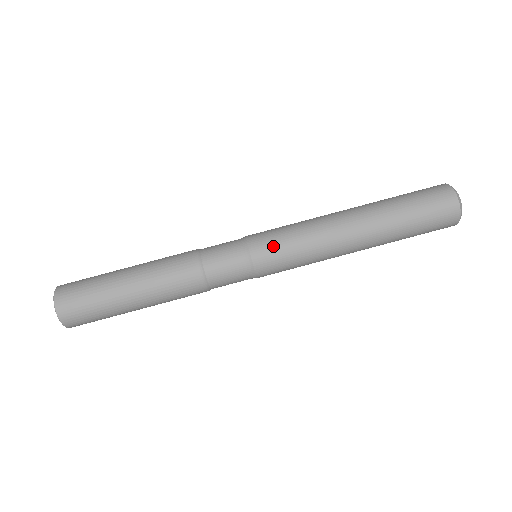
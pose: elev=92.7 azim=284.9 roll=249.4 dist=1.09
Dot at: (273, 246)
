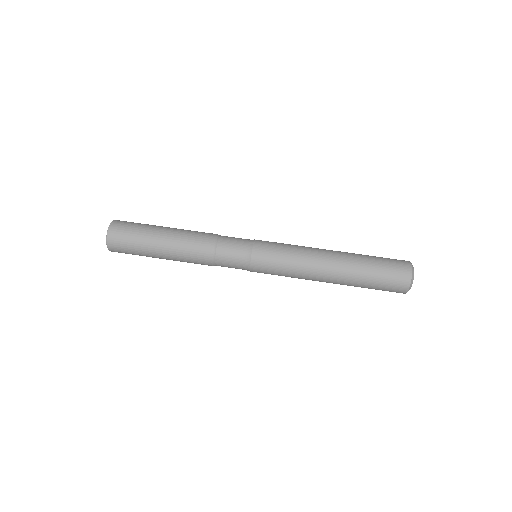
Dot at: (270, 253)
